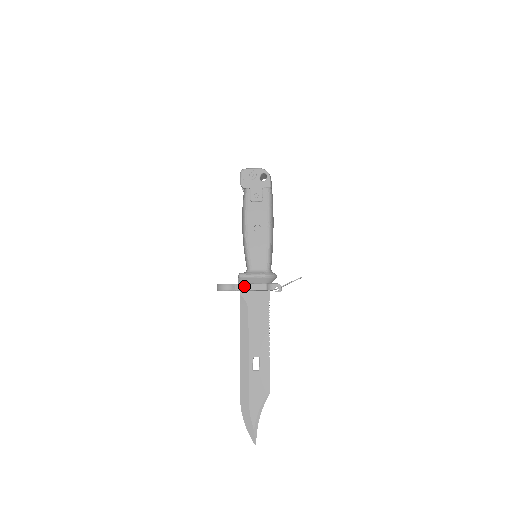
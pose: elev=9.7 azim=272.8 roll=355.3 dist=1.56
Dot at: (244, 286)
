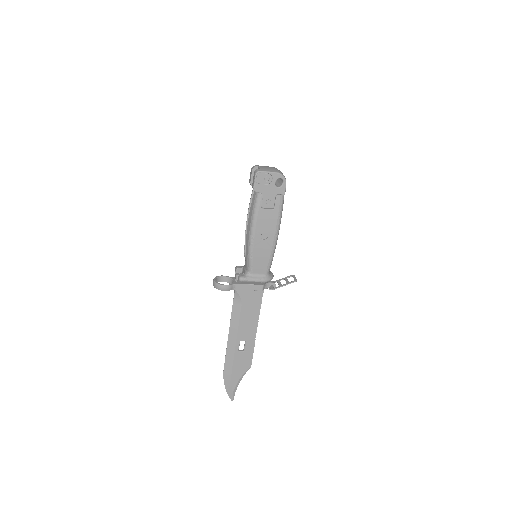
Dot at: (242, 286)
